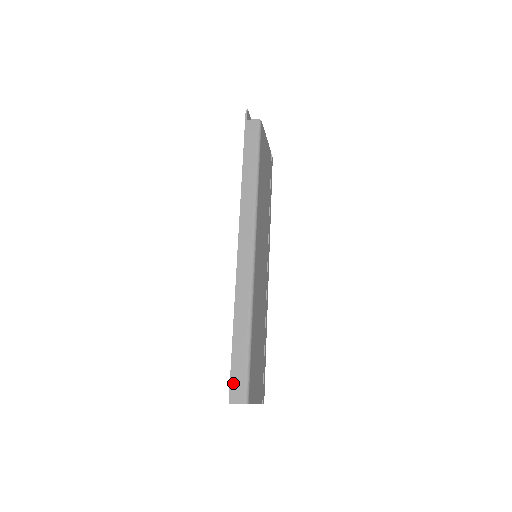
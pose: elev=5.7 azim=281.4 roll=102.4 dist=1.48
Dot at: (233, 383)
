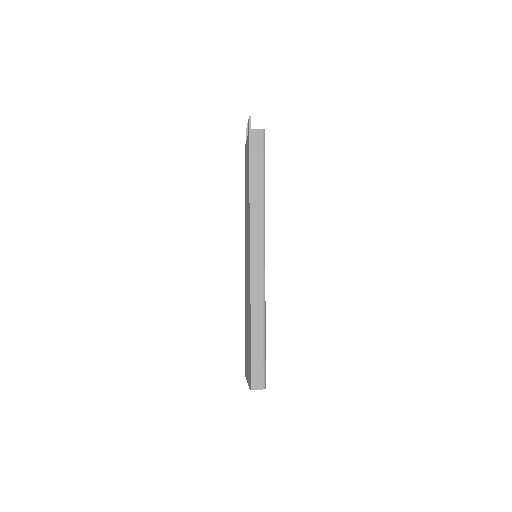
Dot at: (253, 374)
